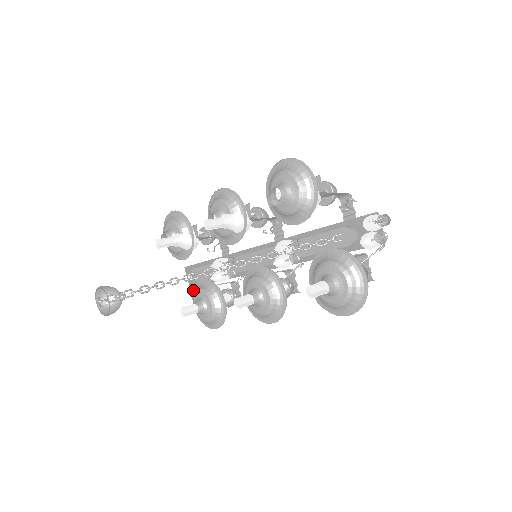
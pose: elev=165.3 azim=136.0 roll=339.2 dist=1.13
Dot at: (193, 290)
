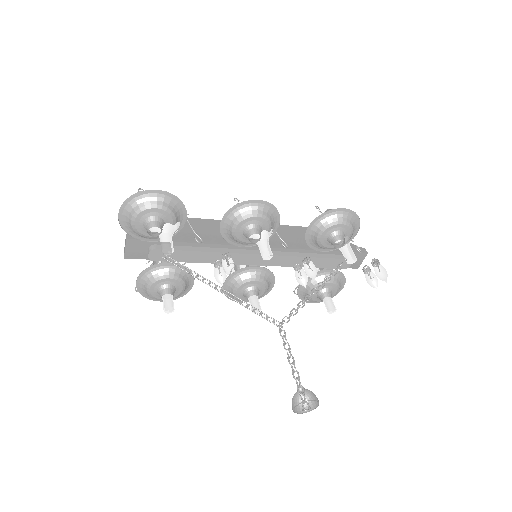
Dot at: (146, 270)
